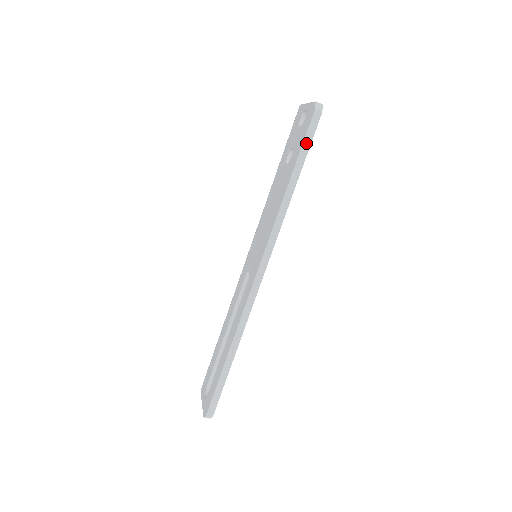
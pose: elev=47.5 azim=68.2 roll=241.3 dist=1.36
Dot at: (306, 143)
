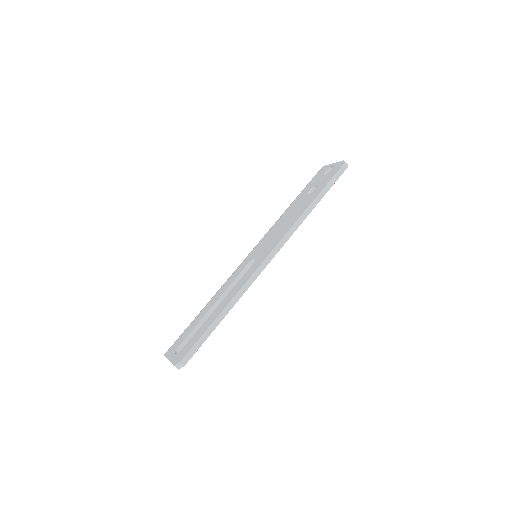
Dot at: (332, 181)
